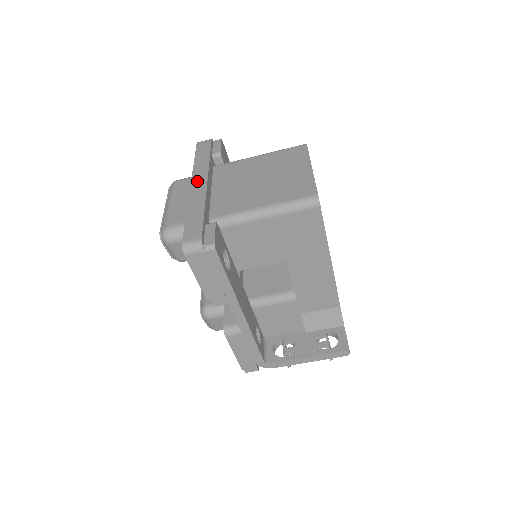
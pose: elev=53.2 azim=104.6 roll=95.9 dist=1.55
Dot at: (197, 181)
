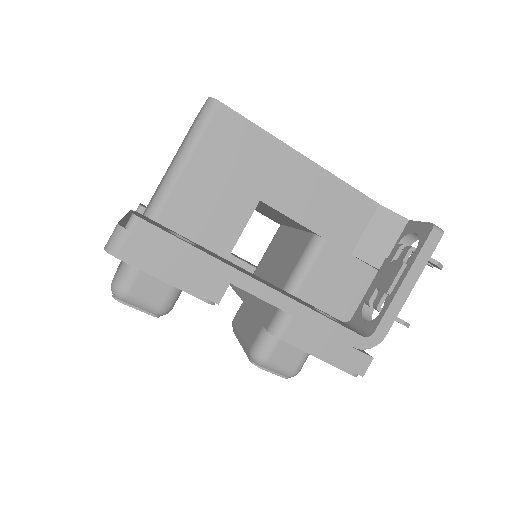
Dot at: occluded
